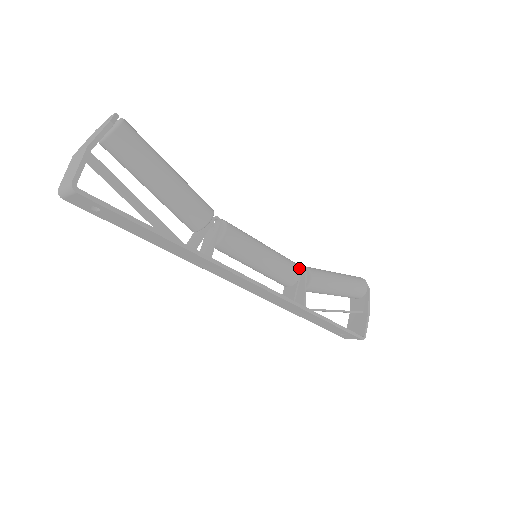
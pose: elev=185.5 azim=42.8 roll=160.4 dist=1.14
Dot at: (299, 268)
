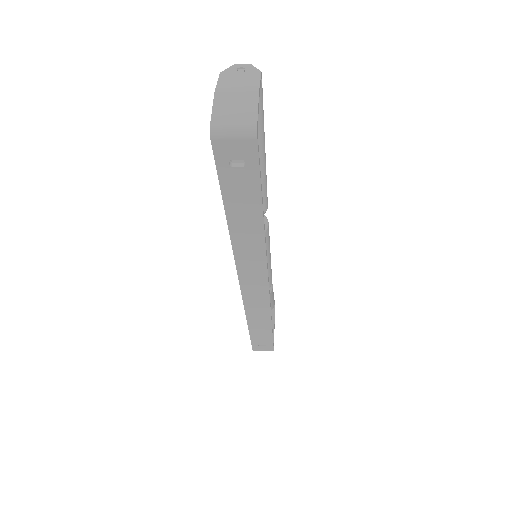
Dot at: occluded
